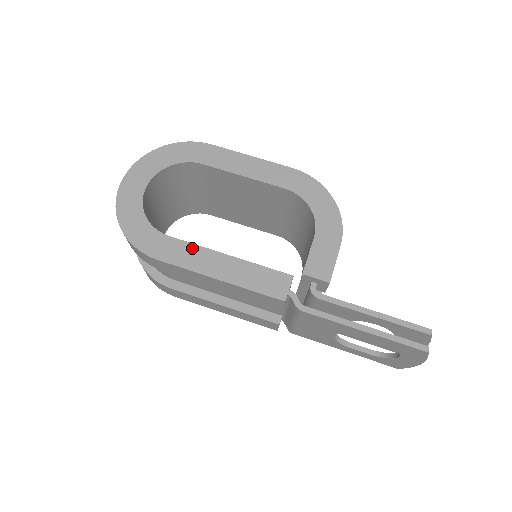
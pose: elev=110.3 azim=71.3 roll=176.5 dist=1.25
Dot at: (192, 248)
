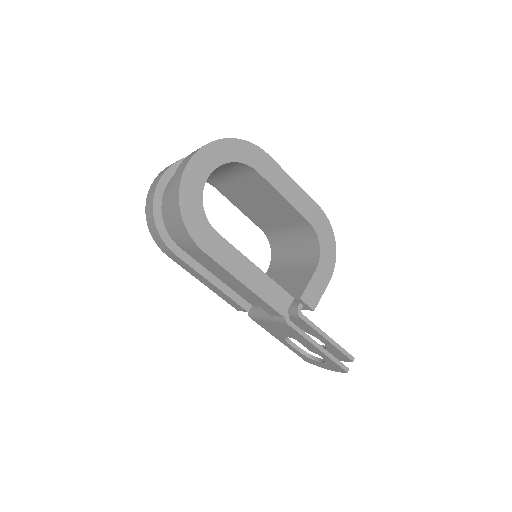
Dot at: (233, 251)
